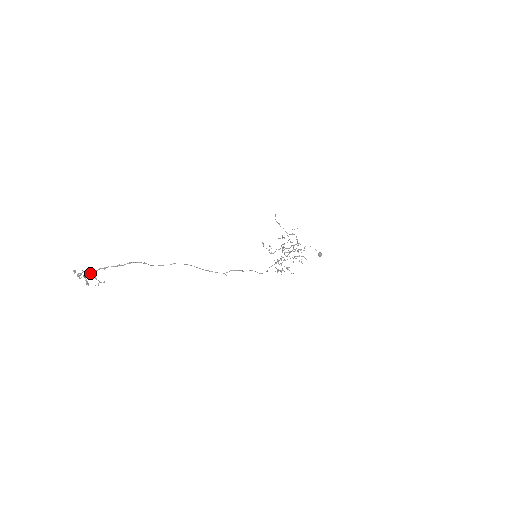
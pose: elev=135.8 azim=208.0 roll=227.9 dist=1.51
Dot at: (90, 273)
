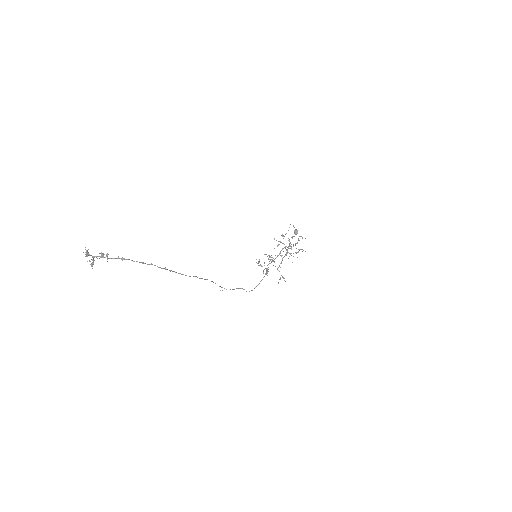
Dot at: (102, 257)
